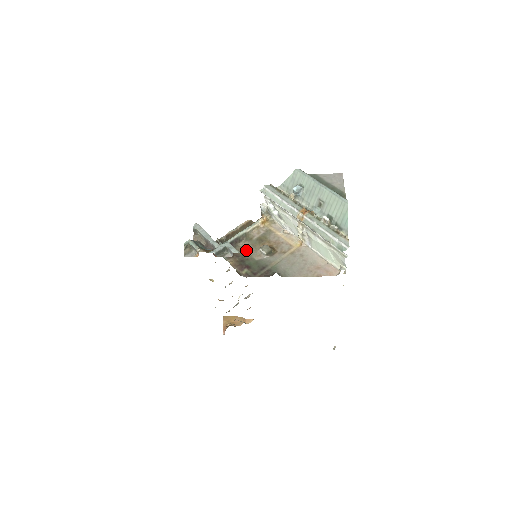
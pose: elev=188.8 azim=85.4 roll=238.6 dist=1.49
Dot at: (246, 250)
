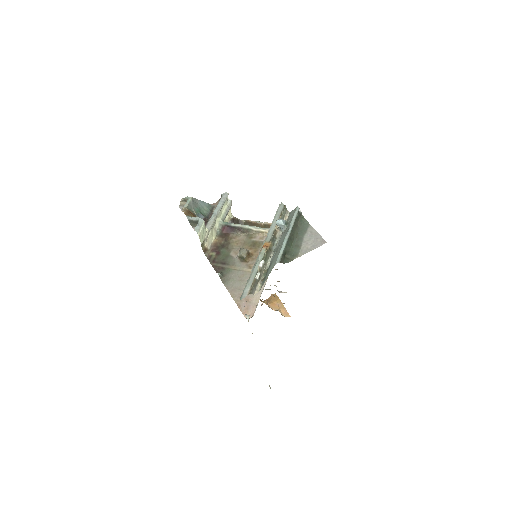
Dot at: (236, 242)
